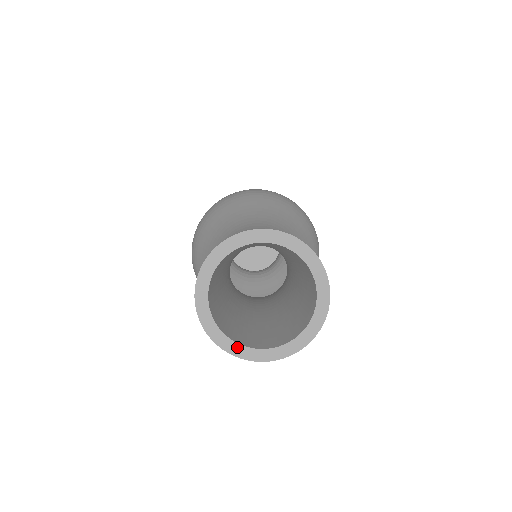
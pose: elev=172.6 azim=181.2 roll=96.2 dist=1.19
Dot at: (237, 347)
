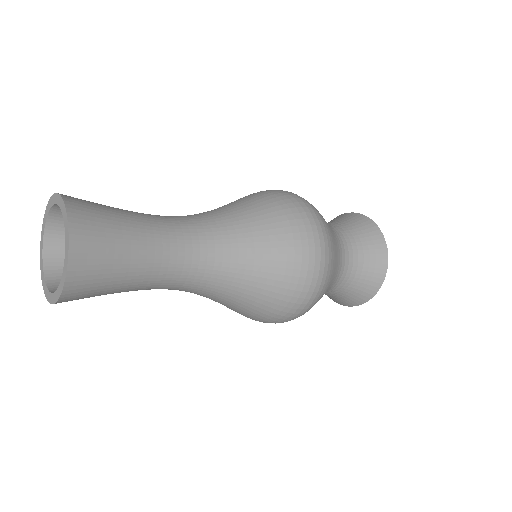
Dot at: (43, 274)
